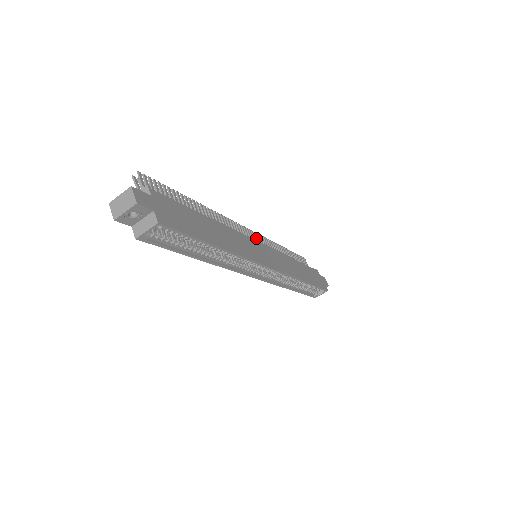
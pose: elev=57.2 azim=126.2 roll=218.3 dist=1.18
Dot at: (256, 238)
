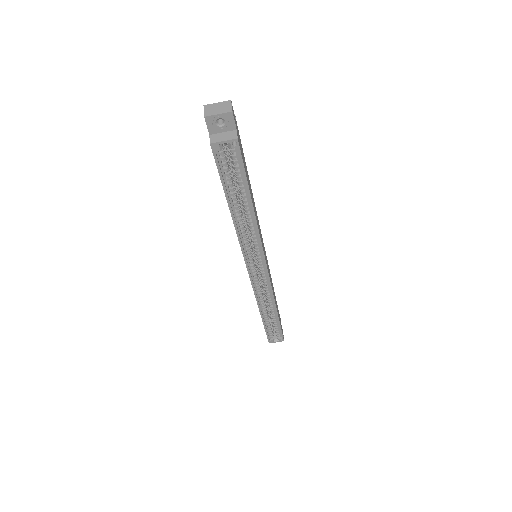
Dot at: occluded
